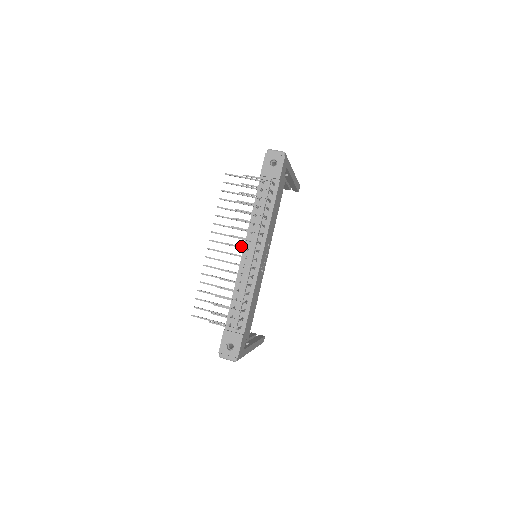
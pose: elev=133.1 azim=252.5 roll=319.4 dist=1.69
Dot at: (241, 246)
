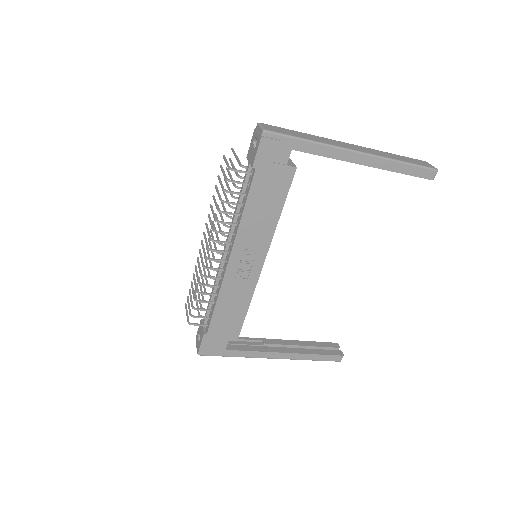
Dot at: (205, 239)
